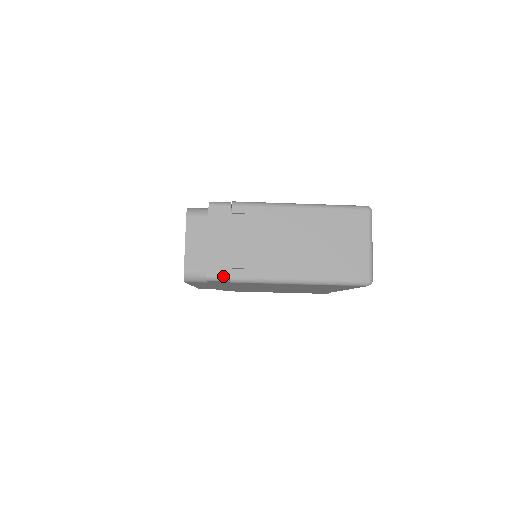
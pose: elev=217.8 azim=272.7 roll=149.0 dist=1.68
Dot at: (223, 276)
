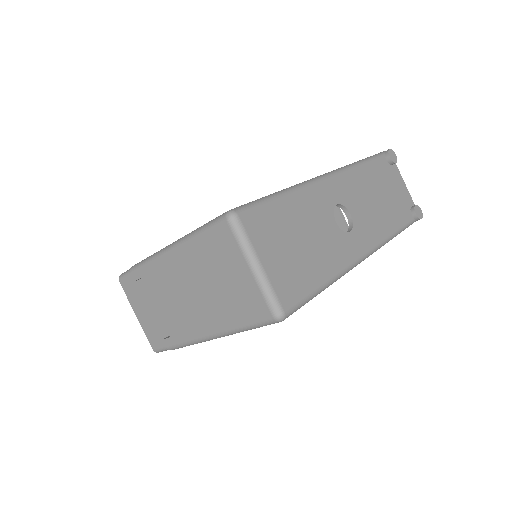
Dot at: (162, 347)
